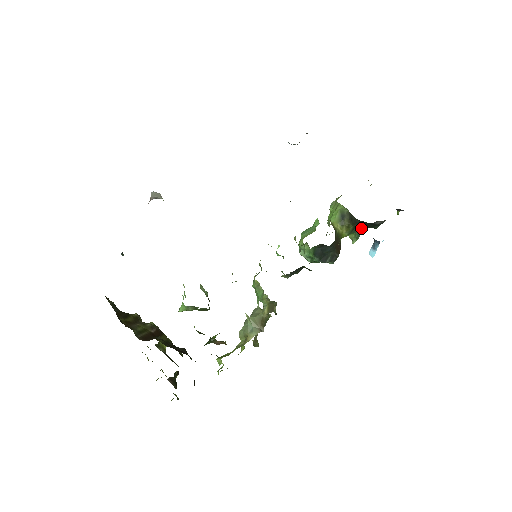
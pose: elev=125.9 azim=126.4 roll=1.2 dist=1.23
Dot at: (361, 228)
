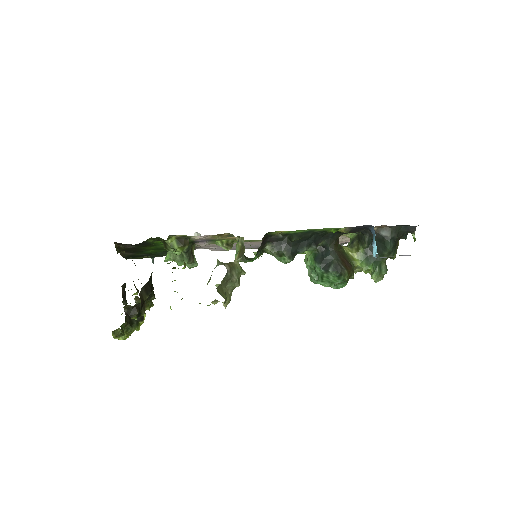
Dot at: (376, 256)
